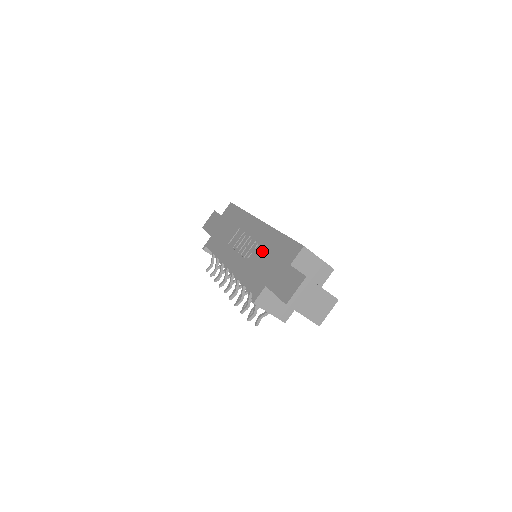
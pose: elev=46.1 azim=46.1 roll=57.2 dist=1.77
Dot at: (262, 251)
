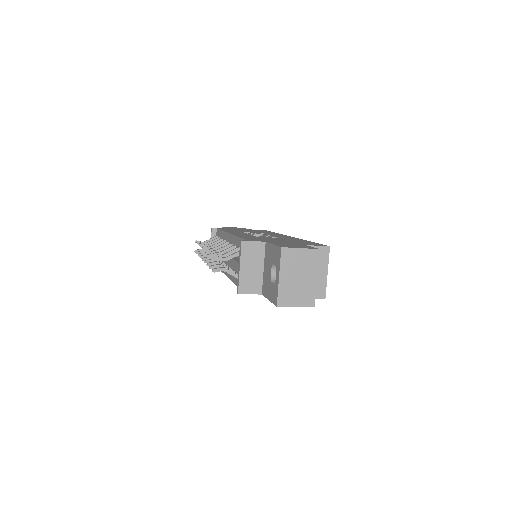
Dot at: occluded
